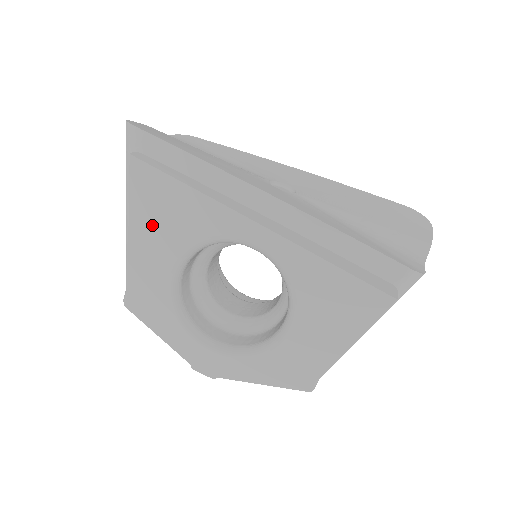
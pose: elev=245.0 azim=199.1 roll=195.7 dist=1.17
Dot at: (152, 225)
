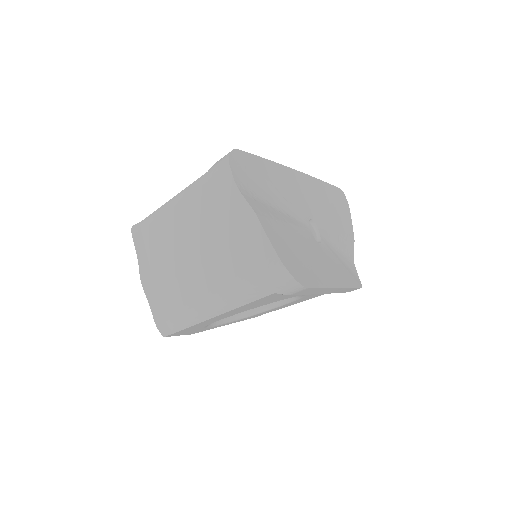
Dot at: (242, 309)
